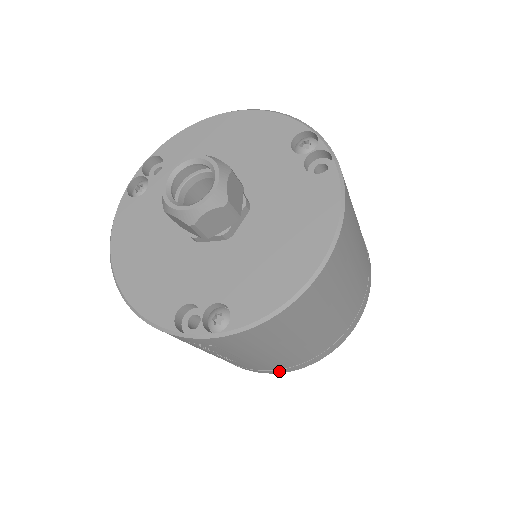
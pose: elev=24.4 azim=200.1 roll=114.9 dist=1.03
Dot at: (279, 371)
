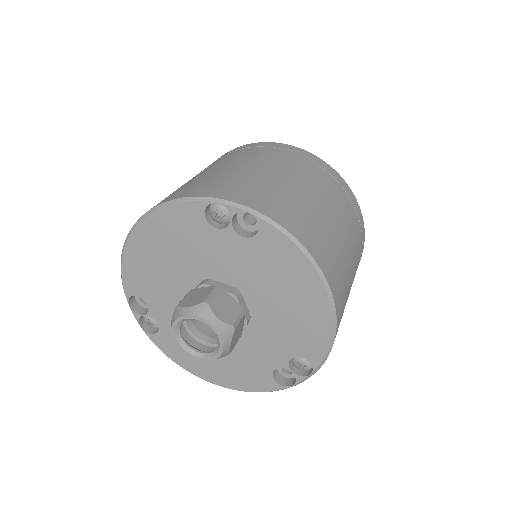
Dot at: occluded
